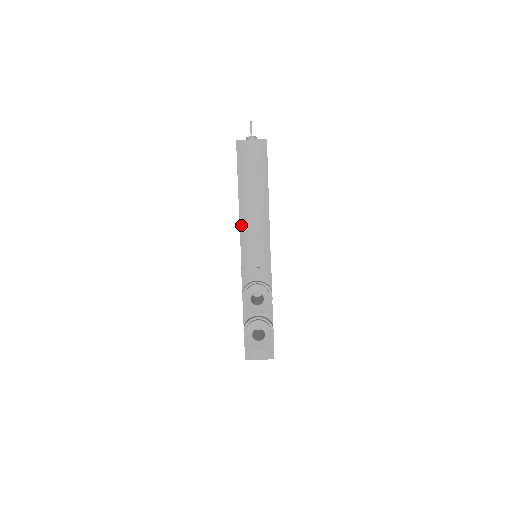
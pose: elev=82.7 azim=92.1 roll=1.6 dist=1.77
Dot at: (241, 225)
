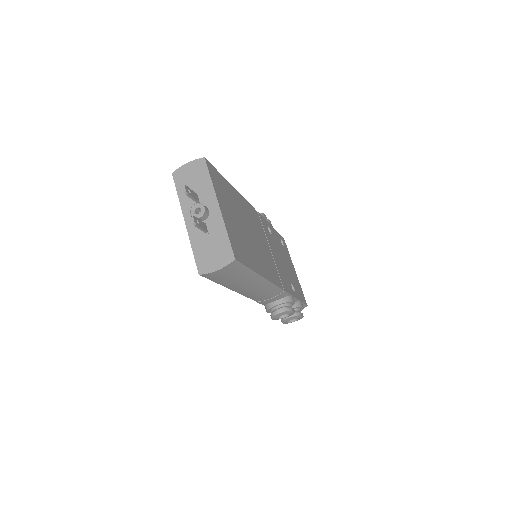
Dot at: (242, 294)
